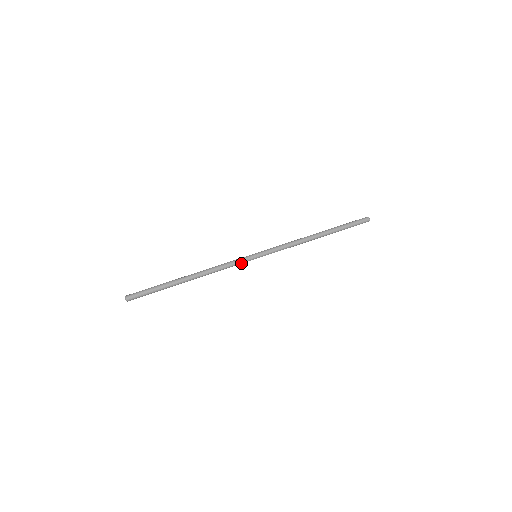
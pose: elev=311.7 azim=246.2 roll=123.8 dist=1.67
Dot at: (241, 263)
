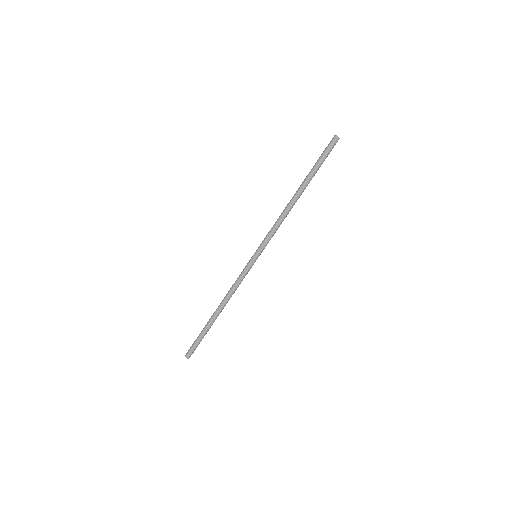
Dot at: (248, 271)
